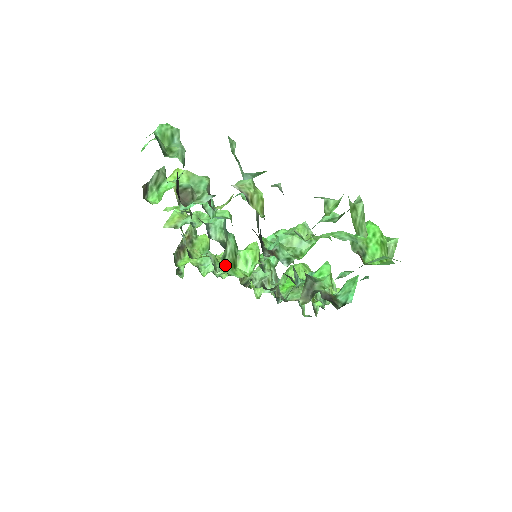
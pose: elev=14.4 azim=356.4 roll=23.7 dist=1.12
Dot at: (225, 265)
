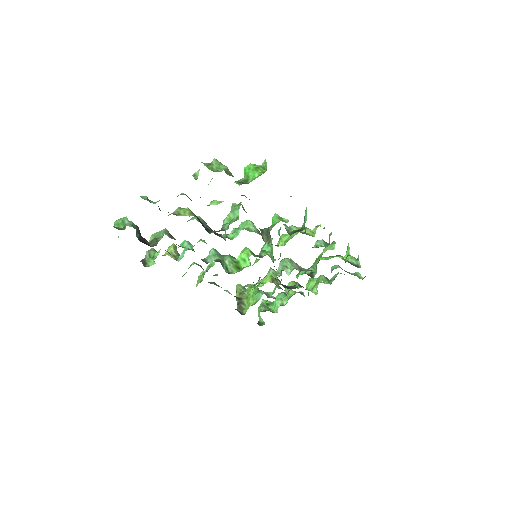
Dot at: (230, 271)
